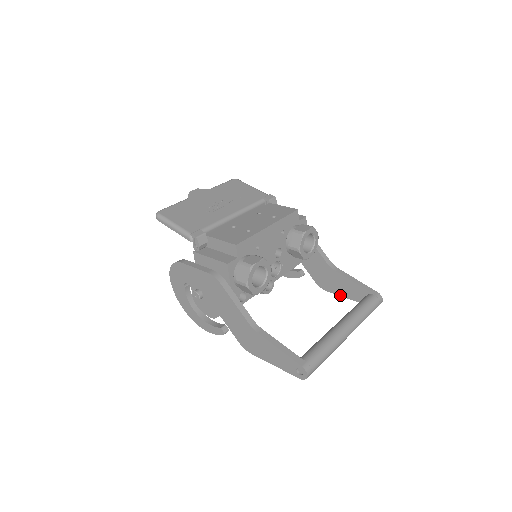
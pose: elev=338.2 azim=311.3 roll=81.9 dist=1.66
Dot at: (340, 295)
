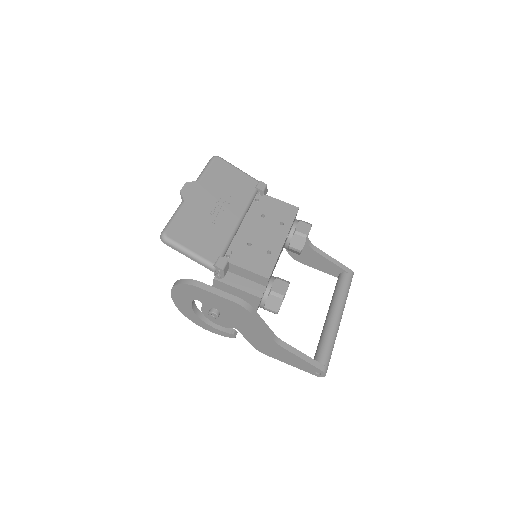
Dot at: (313, 267)
